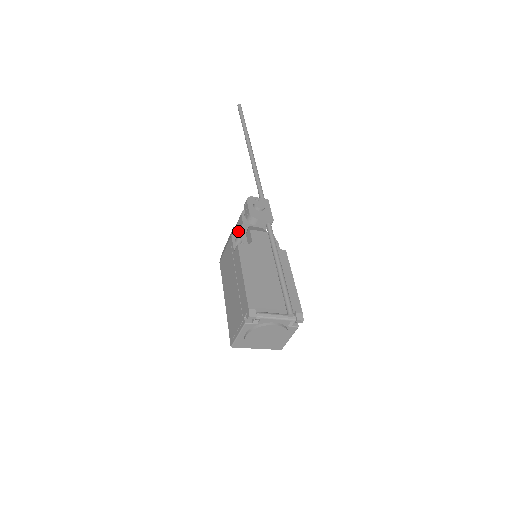
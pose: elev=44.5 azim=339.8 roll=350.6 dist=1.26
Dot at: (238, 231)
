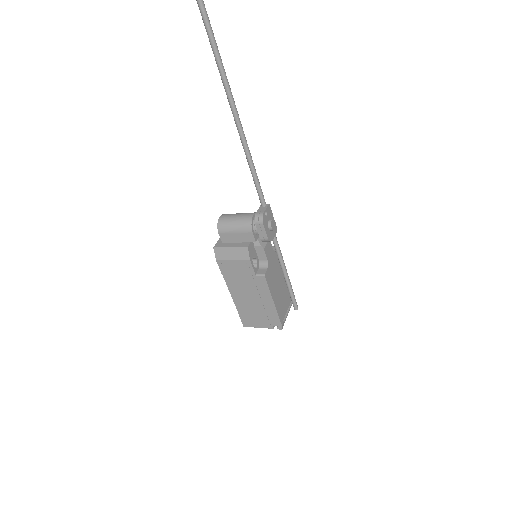
Dot at: (251, 249)
